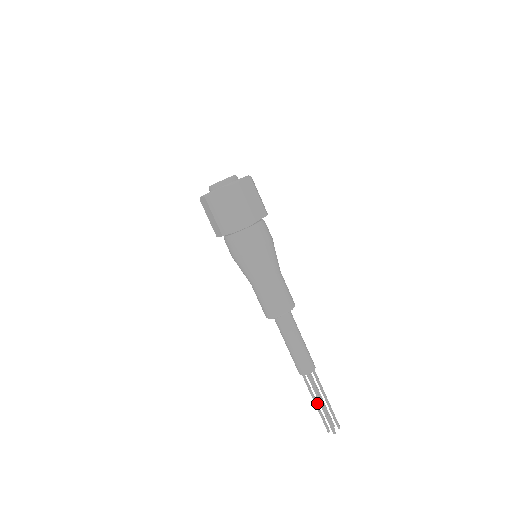
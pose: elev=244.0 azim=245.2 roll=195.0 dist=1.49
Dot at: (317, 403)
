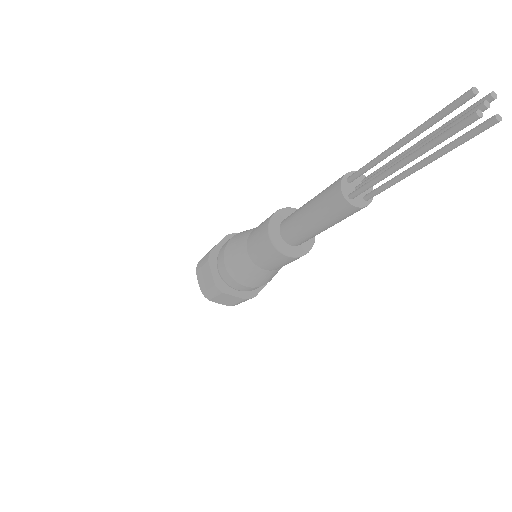
Dot at: (405, 160)
